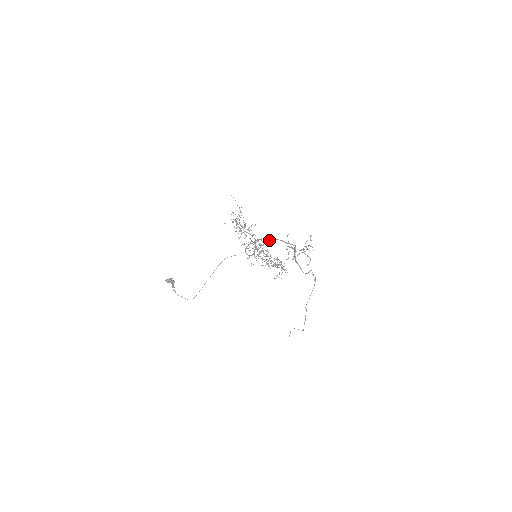
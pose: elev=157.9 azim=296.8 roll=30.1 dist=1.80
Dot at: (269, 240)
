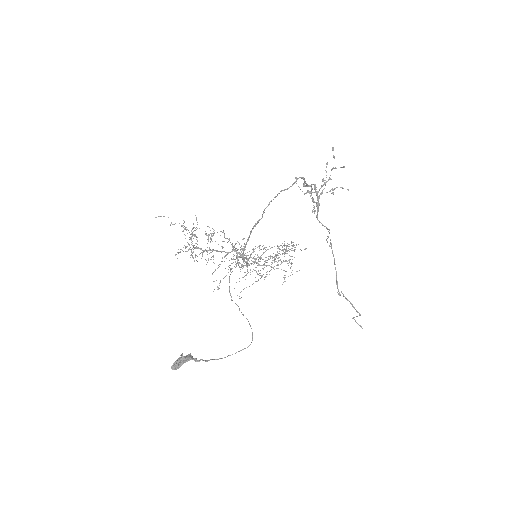
Dot at: occluded
